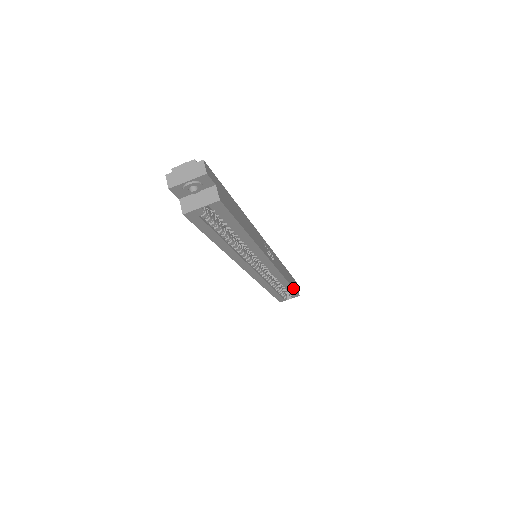
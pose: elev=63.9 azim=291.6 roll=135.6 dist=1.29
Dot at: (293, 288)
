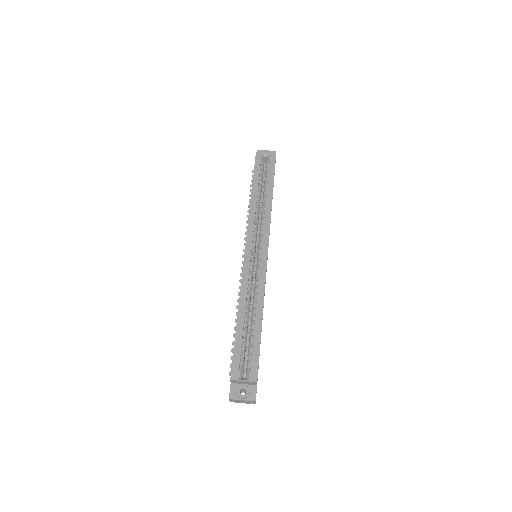
Dot at: (260, 340)
